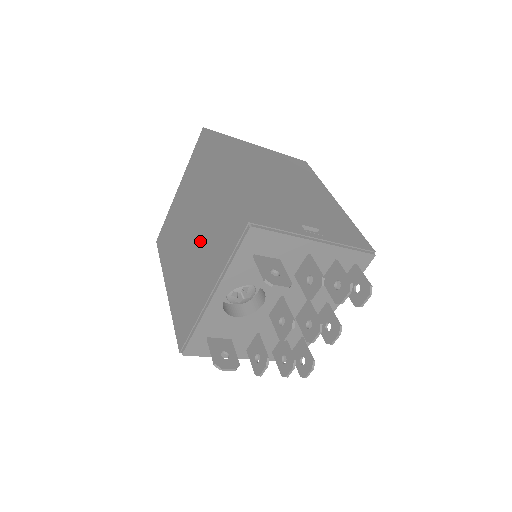
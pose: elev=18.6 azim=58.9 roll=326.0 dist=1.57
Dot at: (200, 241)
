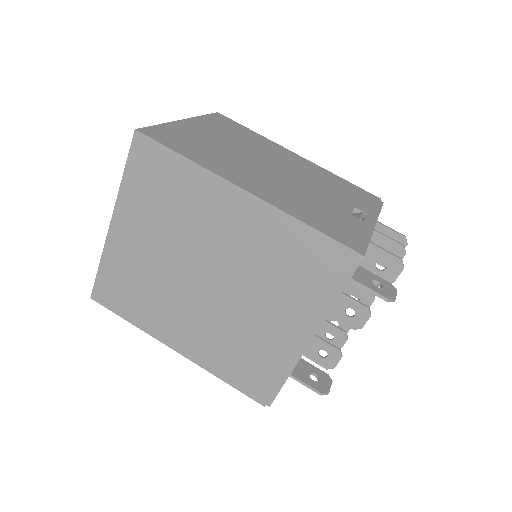
Dot at: (238, 286)
